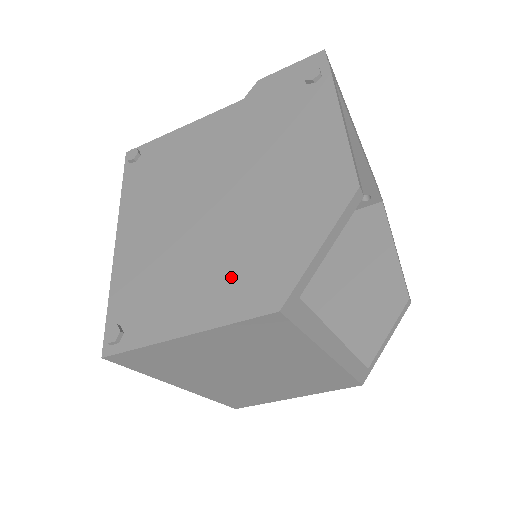
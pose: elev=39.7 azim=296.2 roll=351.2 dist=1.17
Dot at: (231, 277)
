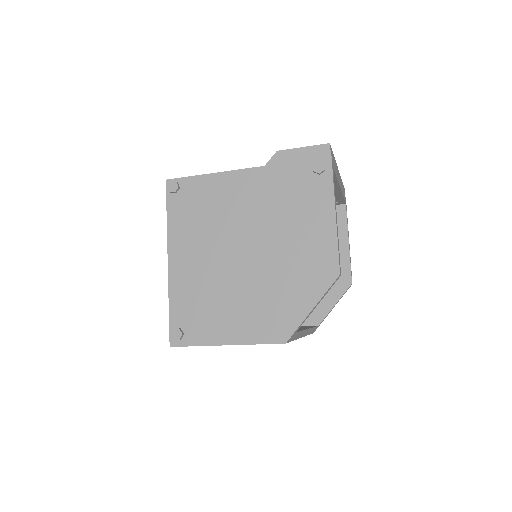
Dot at: (256, 314)
